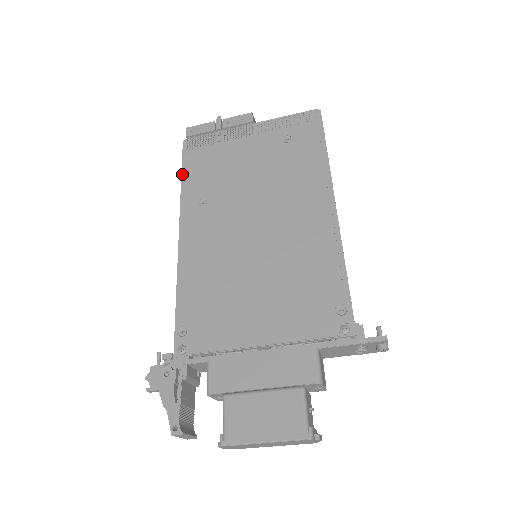
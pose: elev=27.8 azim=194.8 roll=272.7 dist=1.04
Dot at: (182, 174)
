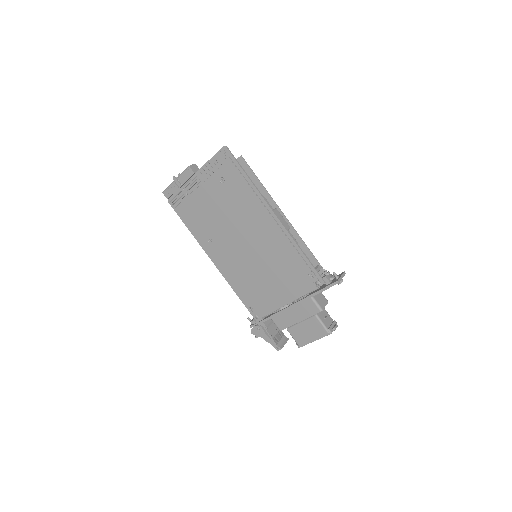
Dot at: (185, 225)
